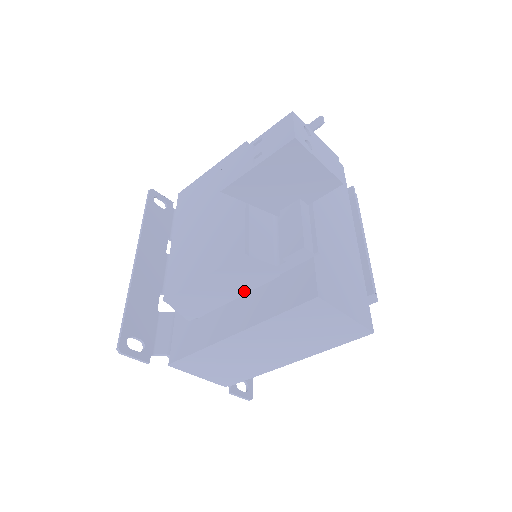
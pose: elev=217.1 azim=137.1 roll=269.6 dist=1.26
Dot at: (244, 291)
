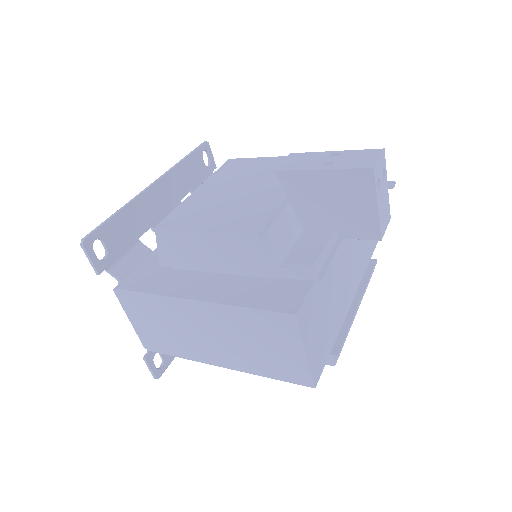
Dot at: (230, 271)
